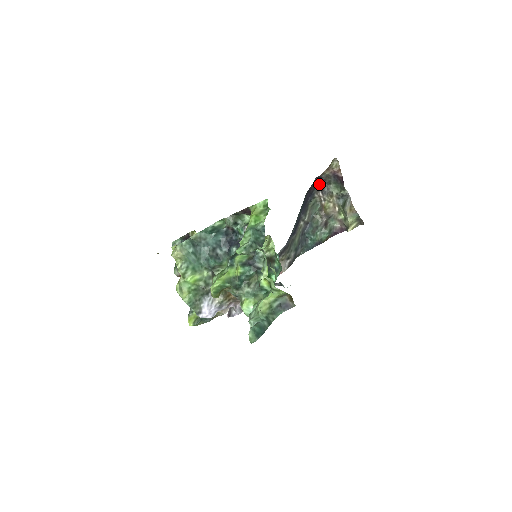
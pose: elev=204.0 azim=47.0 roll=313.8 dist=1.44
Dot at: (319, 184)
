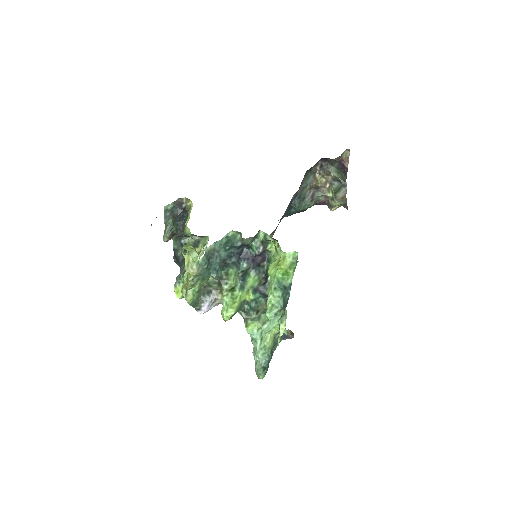
Dot at: (321, 160)
